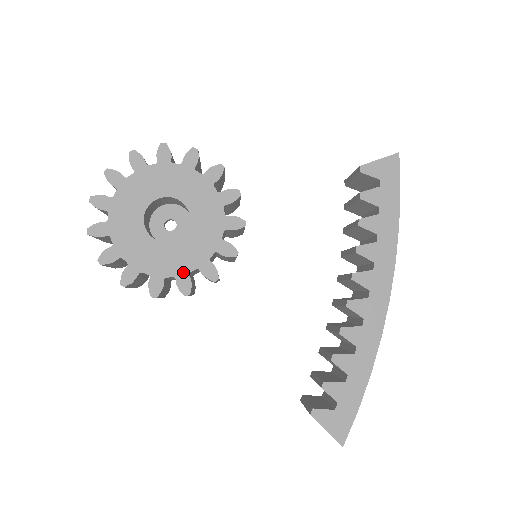
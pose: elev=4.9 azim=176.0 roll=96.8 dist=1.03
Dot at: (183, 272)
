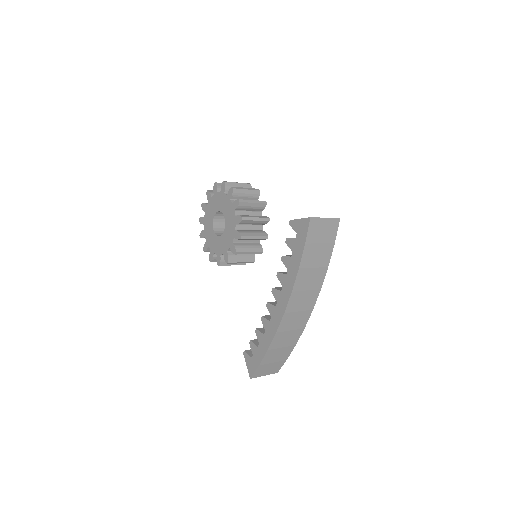
Dot at: (219, 253)
